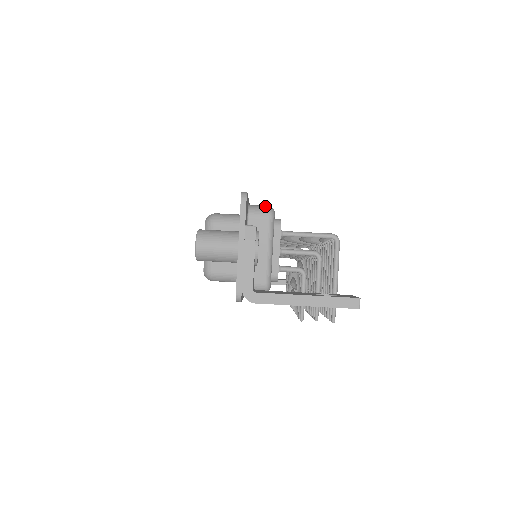
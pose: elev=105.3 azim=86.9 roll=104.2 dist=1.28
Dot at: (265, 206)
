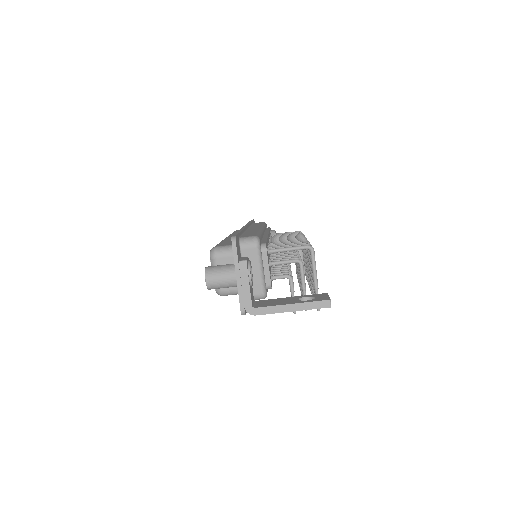
Dot at: (252, 237)
